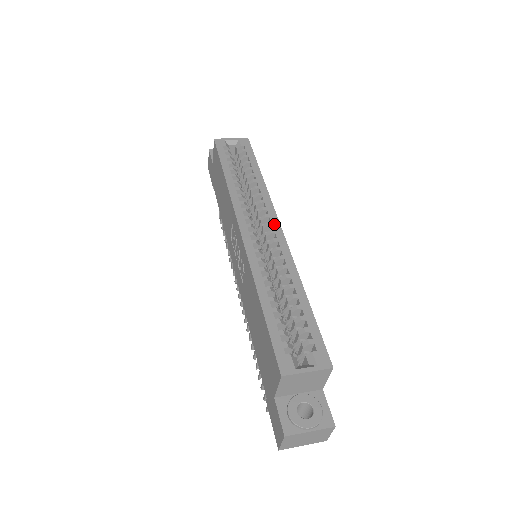
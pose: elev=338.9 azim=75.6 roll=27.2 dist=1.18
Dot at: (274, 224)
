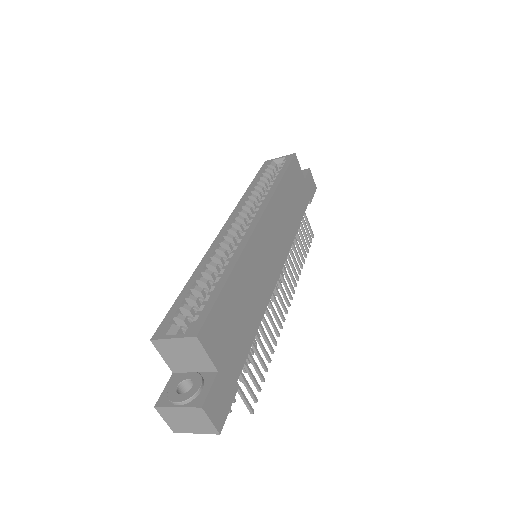
Dot at: (255, 218)
